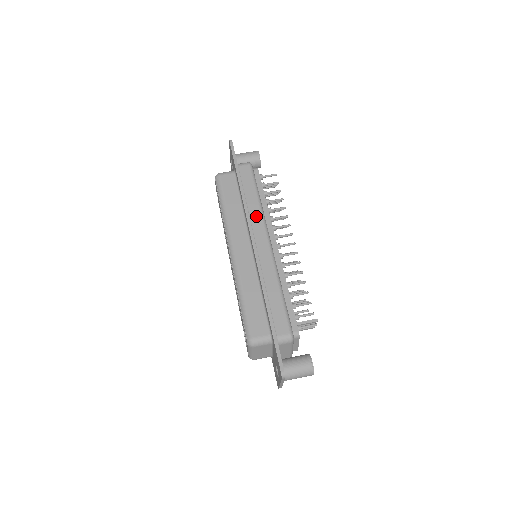
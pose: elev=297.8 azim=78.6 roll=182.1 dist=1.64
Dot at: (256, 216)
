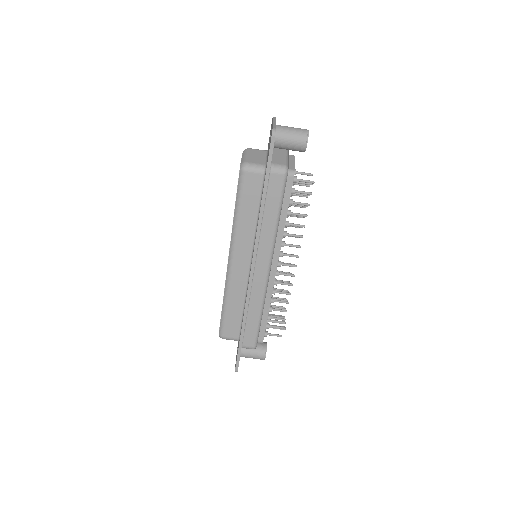
Dot at: (266, 241)
